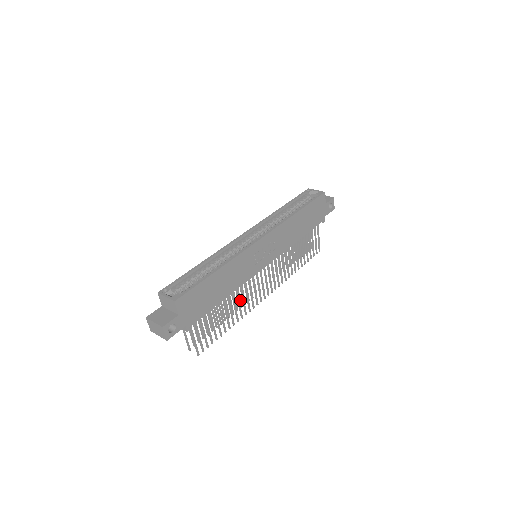
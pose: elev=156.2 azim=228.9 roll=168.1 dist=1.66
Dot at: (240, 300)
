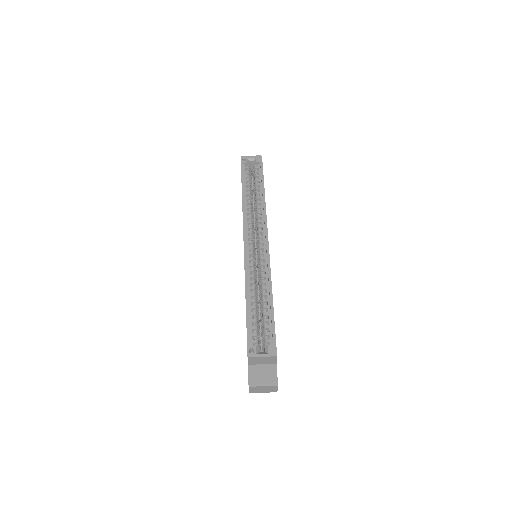
Dot at: occluded
